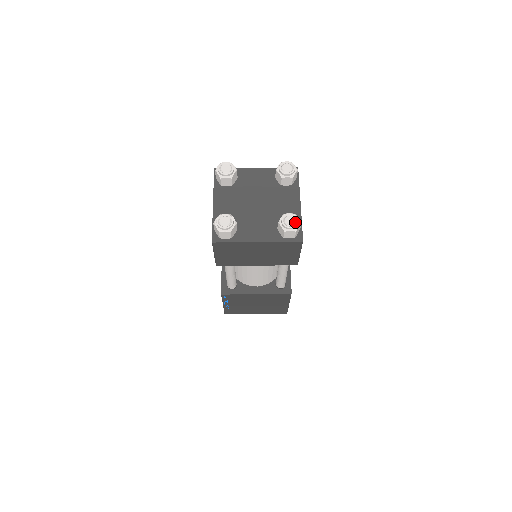
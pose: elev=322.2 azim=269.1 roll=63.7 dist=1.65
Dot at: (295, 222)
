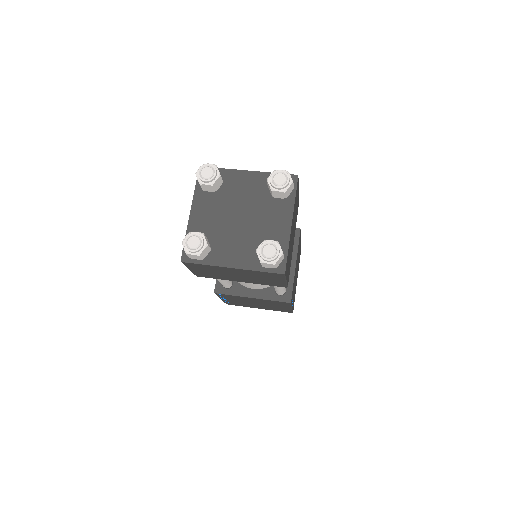
Dot at: (275, 253)
